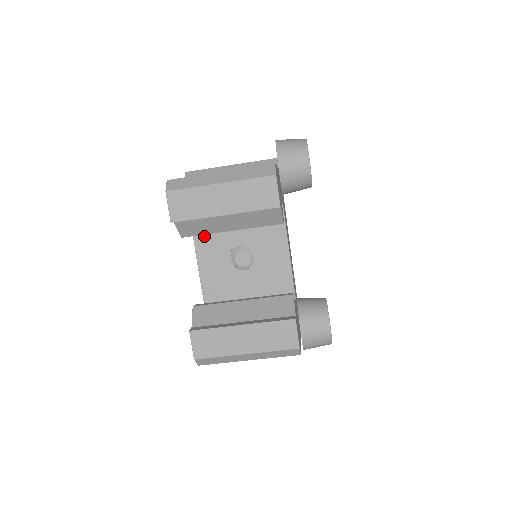
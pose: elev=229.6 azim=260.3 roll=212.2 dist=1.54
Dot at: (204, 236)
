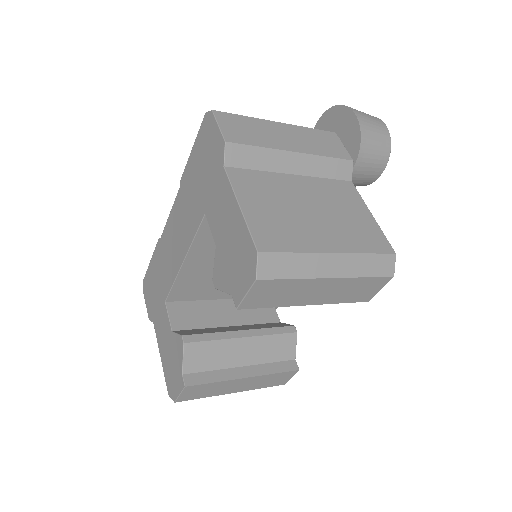
Dot at: (211, 237)
